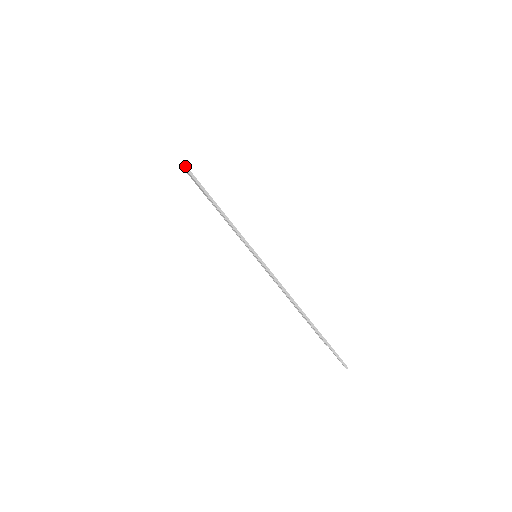
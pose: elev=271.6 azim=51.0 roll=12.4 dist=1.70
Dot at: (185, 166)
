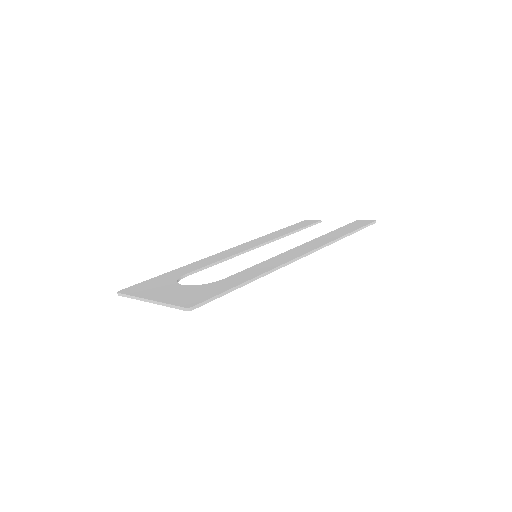
Dot at: (191, 309)
